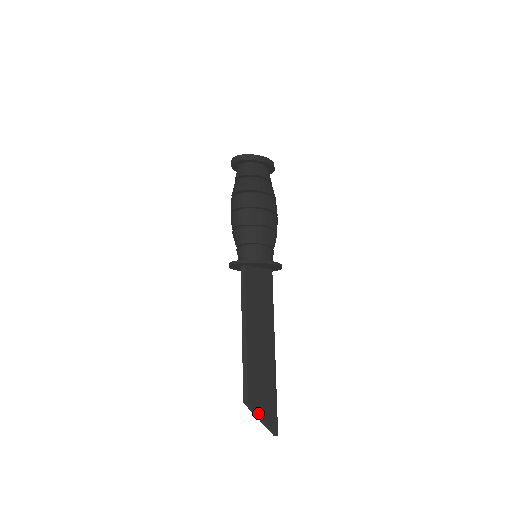
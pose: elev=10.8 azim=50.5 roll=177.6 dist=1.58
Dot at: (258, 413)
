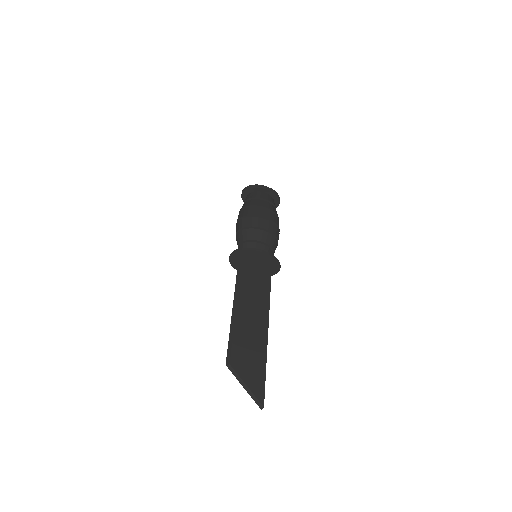
Dot at: (241, 377)
